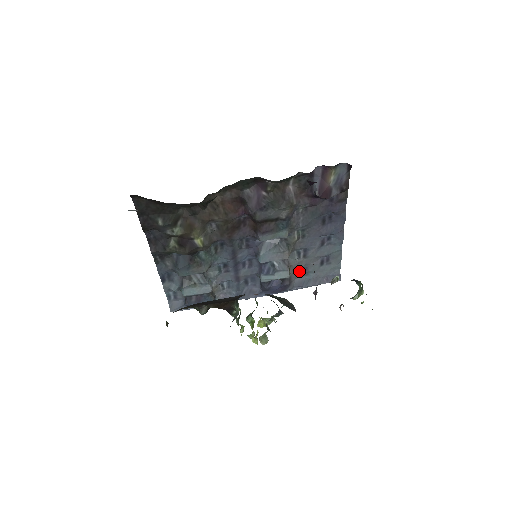
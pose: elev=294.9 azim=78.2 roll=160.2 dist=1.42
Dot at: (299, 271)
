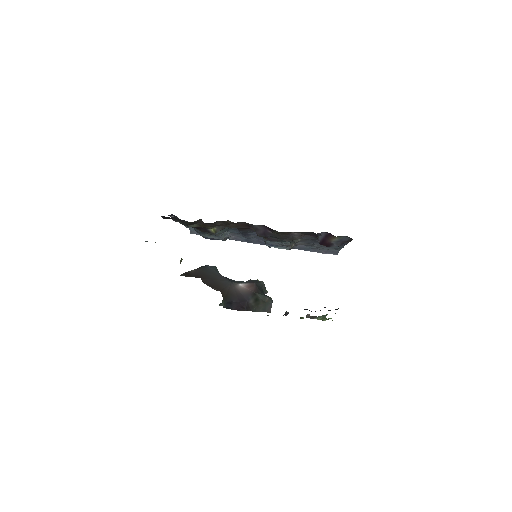
Dot at: occluded
